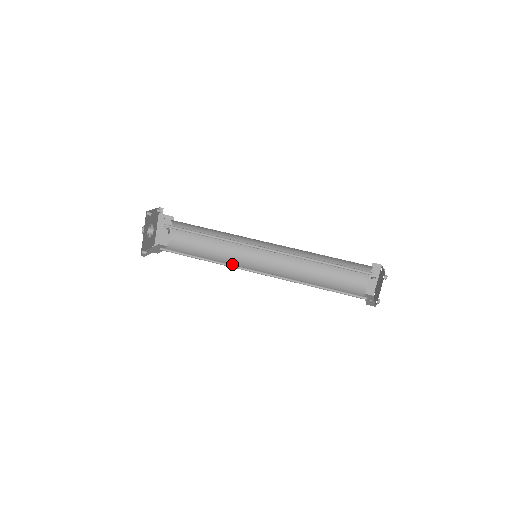
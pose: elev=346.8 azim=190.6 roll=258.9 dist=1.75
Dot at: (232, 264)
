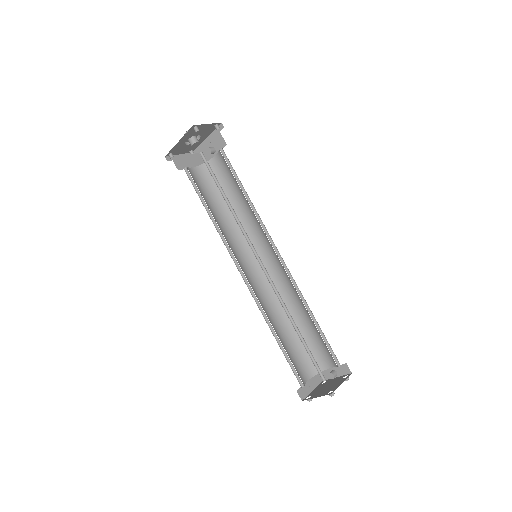
Dot at: (235, 238)
